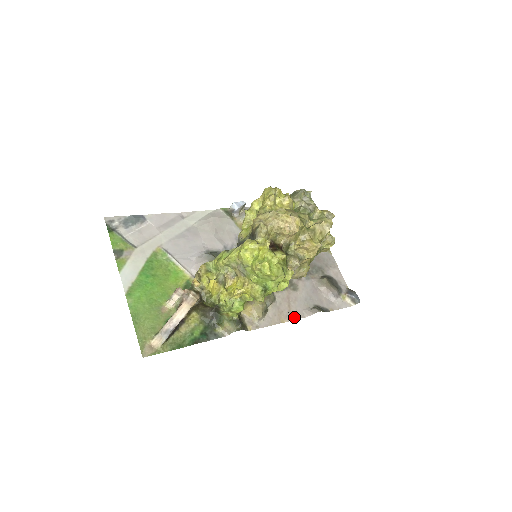
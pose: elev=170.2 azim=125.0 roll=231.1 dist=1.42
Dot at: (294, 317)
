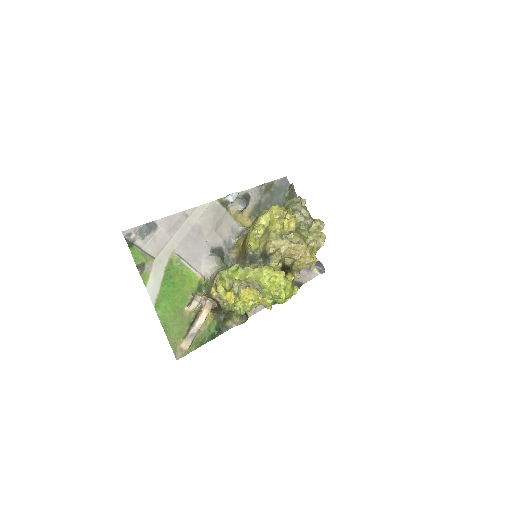
Dot at: occluded
